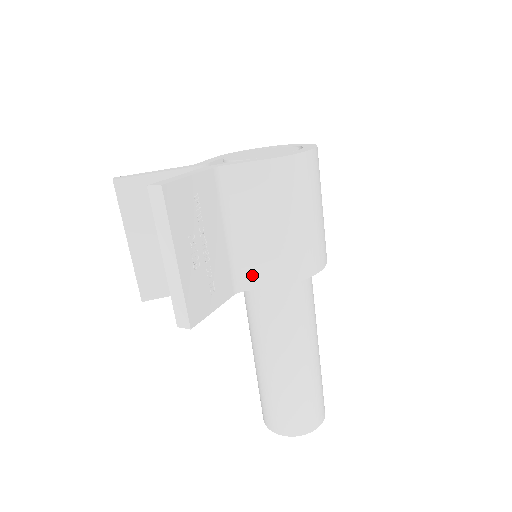
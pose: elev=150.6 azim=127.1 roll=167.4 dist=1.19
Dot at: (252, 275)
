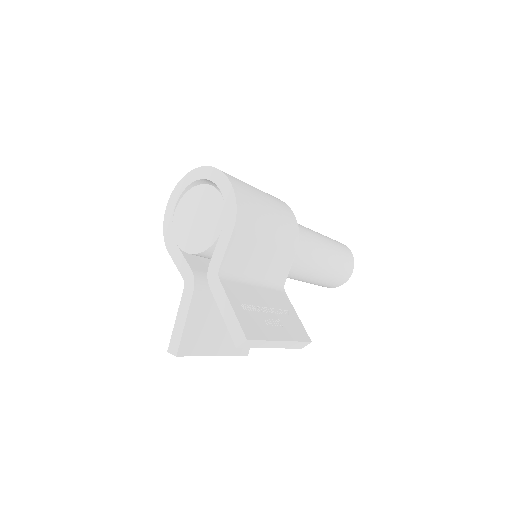
Dot at: (281, 274)
